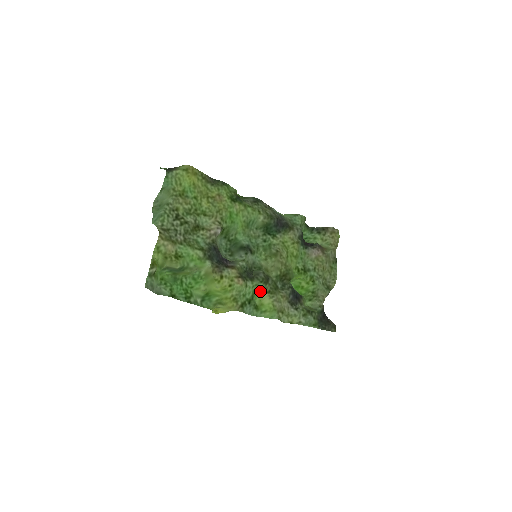
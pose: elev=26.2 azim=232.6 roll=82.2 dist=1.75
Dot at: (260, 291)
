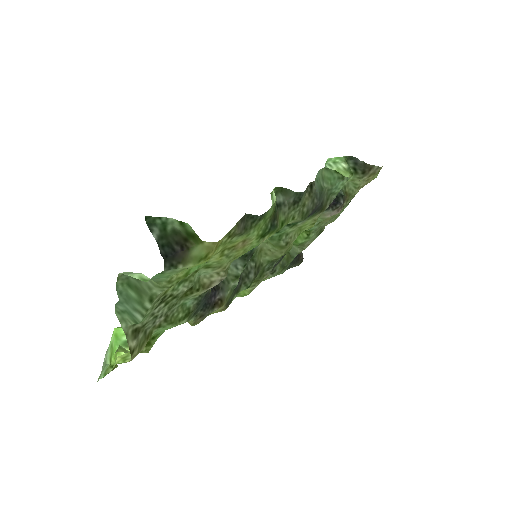
Dot at: occluded
